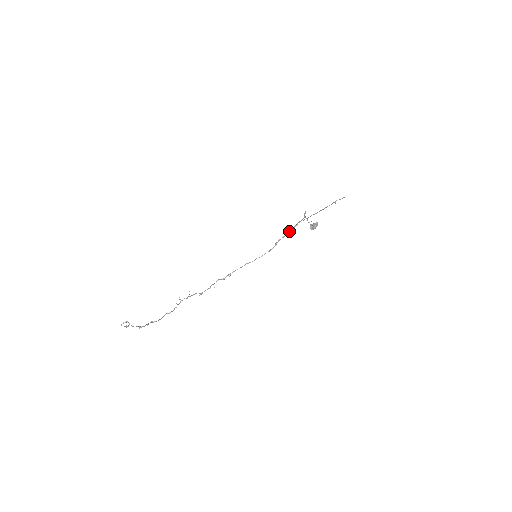
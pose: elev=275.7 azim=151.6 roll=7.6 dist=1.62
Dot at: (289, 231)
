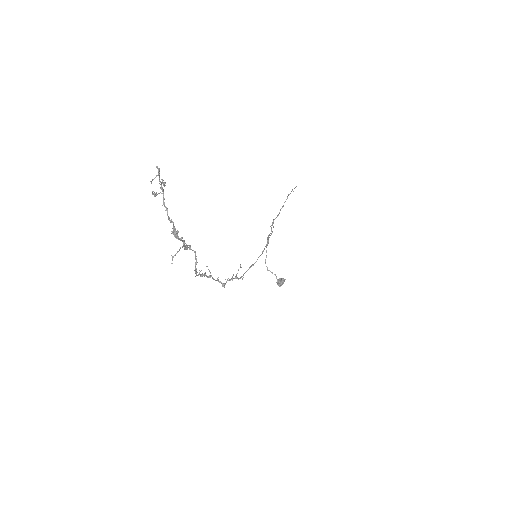
Dot at: (271, 229)
